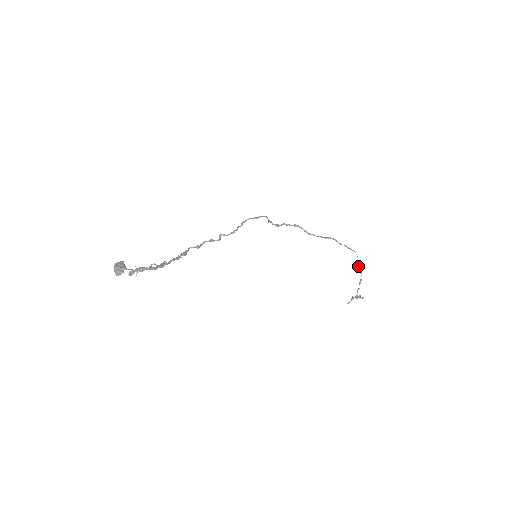
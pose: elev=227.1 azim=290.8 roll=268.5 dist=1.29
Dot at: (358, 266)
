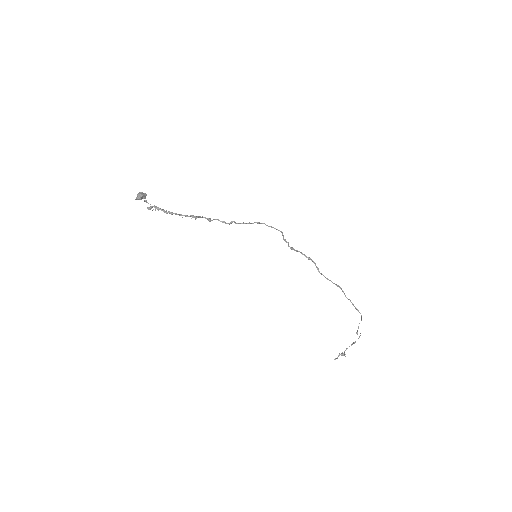
Dot at: (358, 328)
